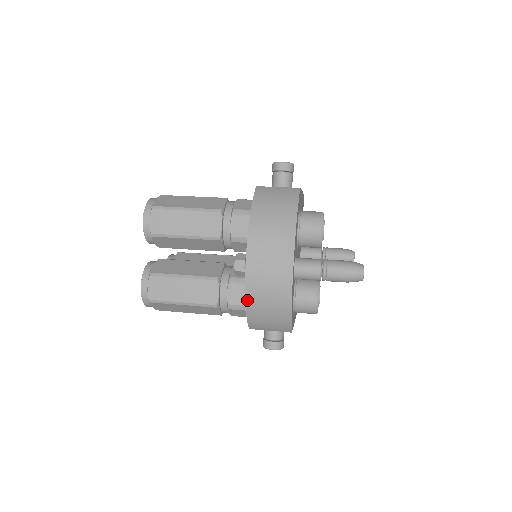
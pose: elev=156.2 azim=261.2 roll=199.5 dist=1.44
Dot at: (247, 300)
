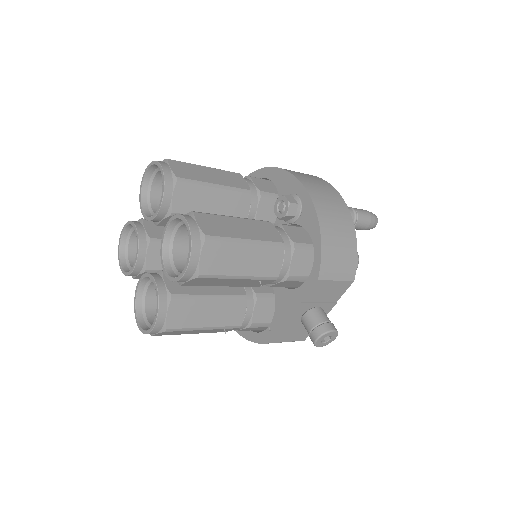
Dot at: (320, 221)
